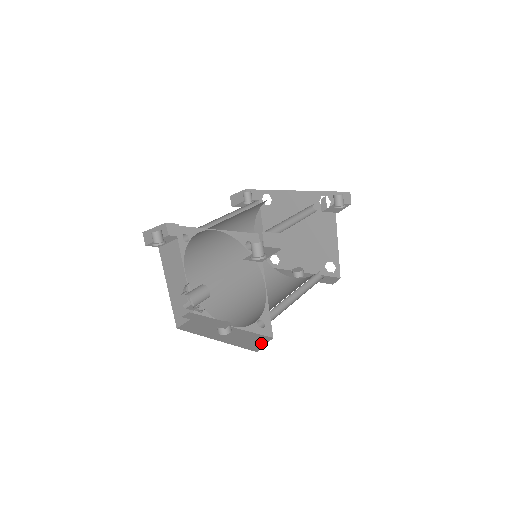
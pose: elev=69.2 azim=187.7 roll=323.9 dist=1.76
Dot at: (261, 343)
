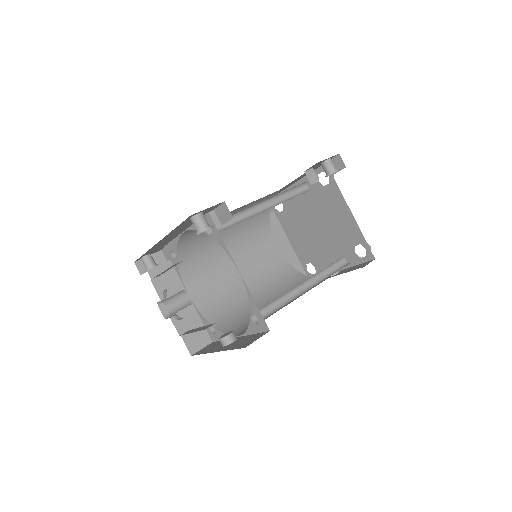
Dot at: (254, 339)
